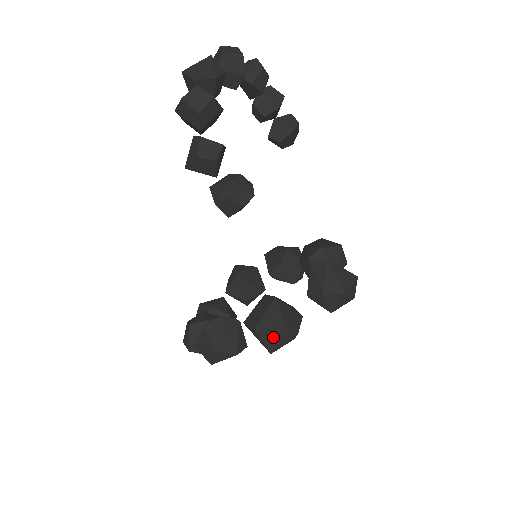
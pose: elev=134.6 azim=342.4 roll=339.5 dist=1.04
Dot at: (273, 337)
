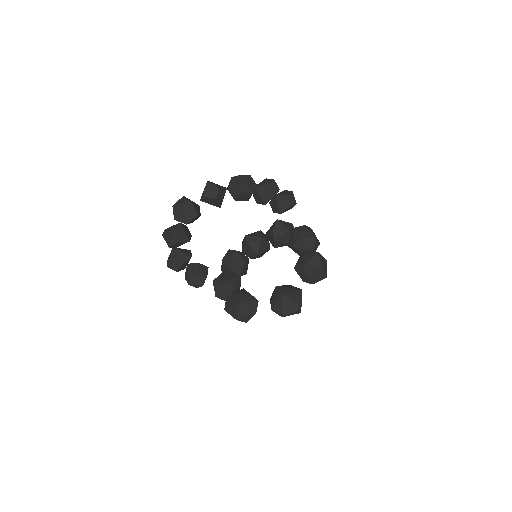
Dot at: occluded
